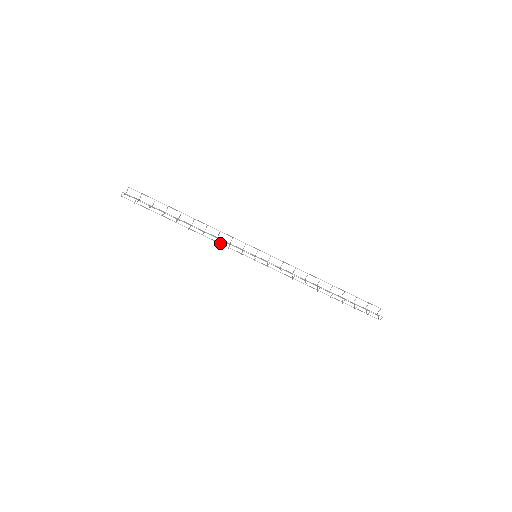
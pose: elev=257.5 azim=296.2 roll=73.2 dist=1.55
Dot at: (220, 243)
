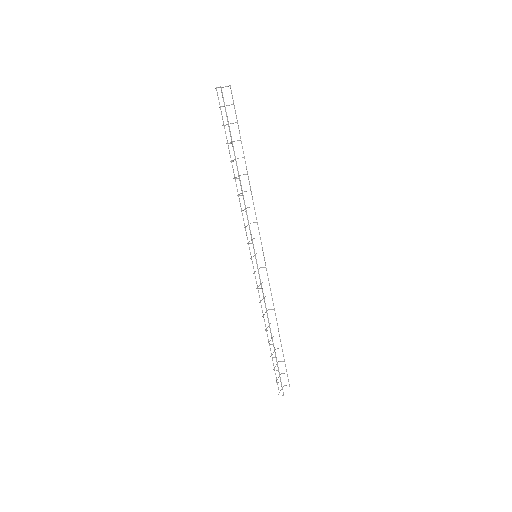
Dot at: occluded
